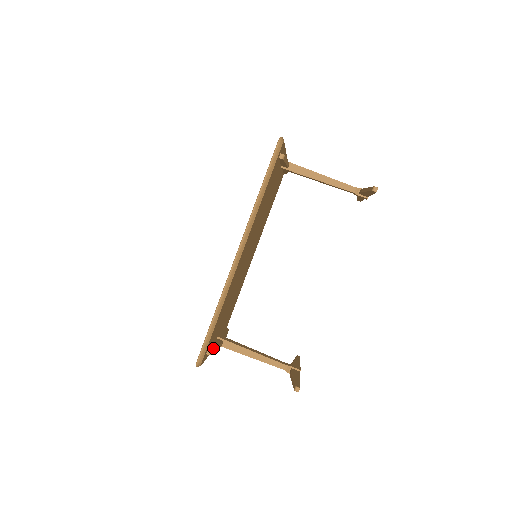
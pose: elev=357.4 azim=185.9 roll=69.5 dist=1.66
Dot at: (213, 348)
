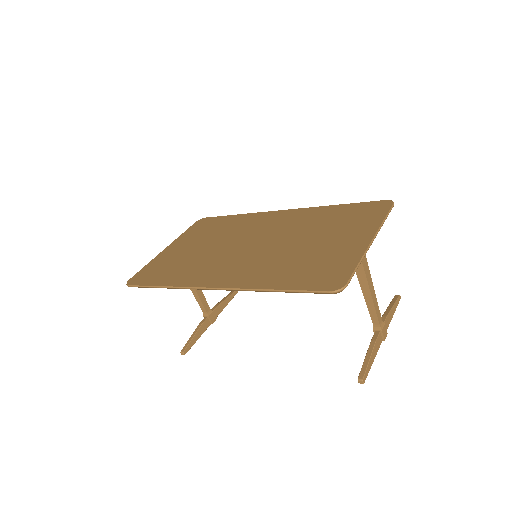
Dot at: occluded
